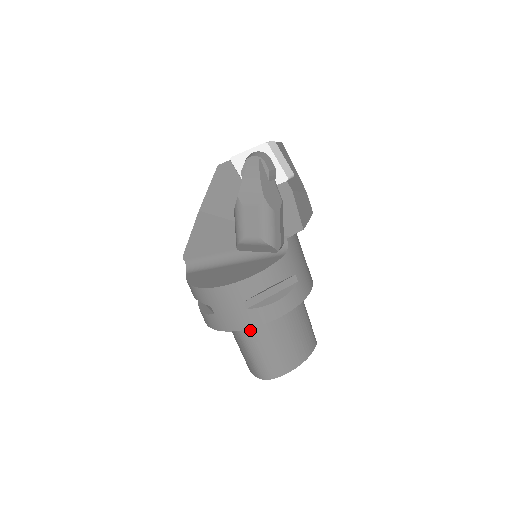
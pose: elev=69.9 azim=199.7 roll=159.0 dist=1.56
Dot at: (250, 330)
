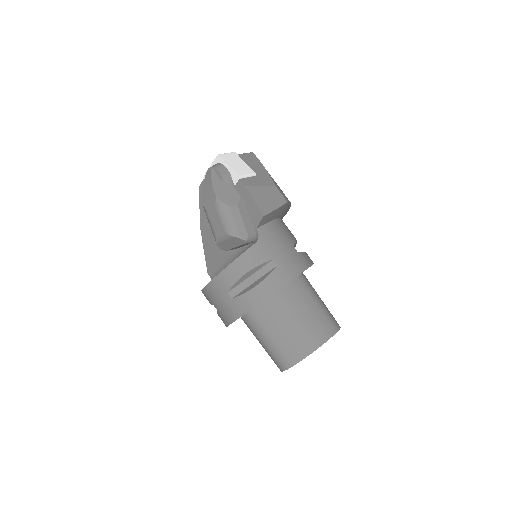
Dot at: (252, 321)
